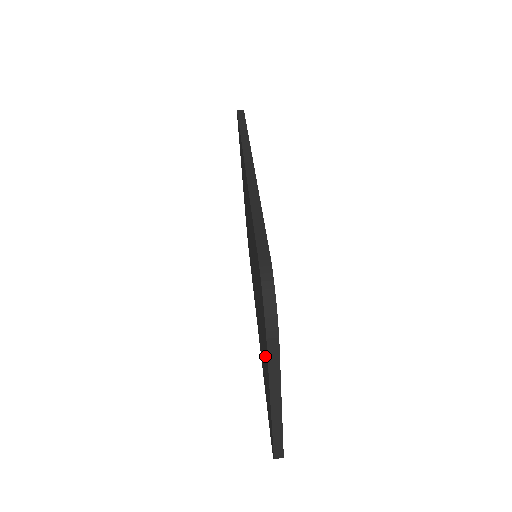
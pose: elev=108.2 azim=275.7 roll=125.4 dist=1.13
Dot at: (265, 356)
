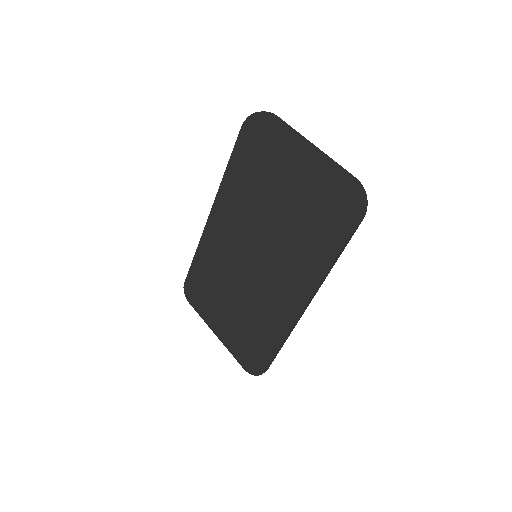
Dot at: (288, 156)
